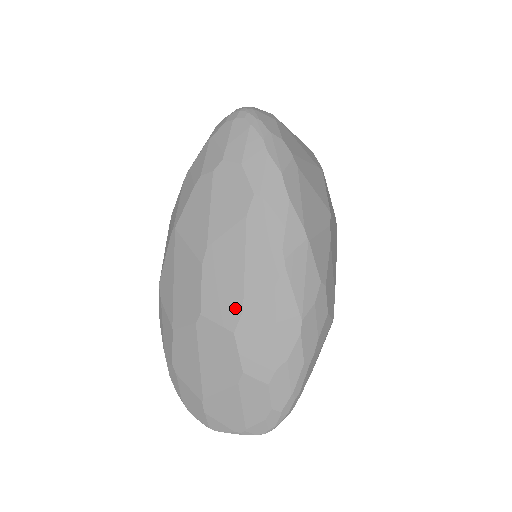
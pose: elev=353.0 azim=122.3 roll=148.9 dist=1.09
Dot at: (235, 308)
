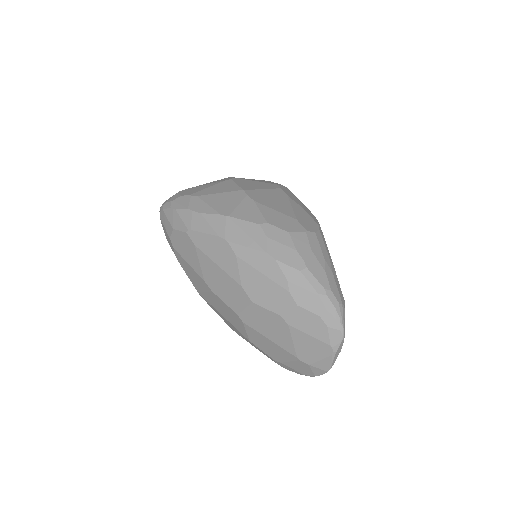
Dot at: (239, 290)
